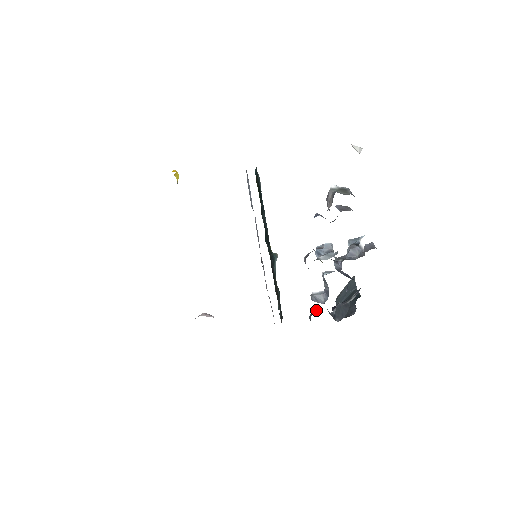
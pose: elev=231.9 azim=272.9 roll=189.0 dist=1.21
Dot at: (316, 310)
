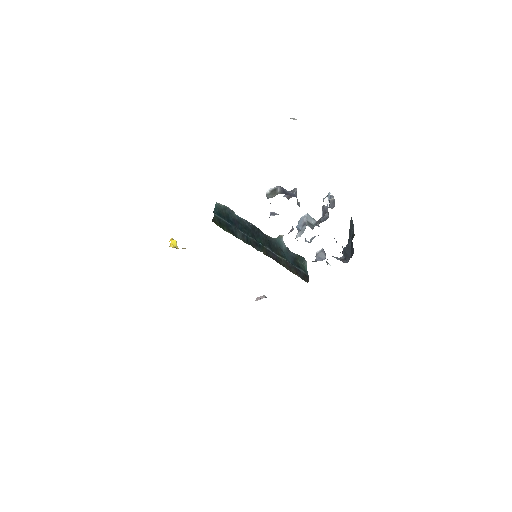
Dot at: (327, 262)
